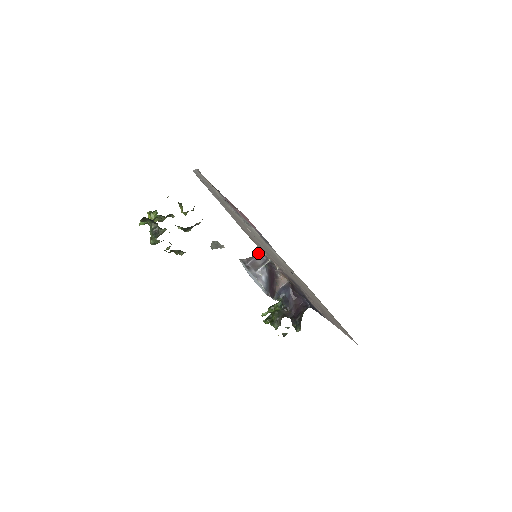
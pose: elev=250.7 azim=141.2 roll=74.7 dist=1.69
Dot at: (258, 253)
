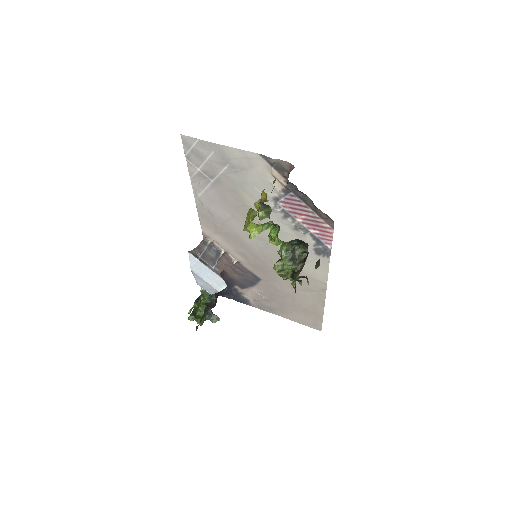
Dot at: (203, 242)
